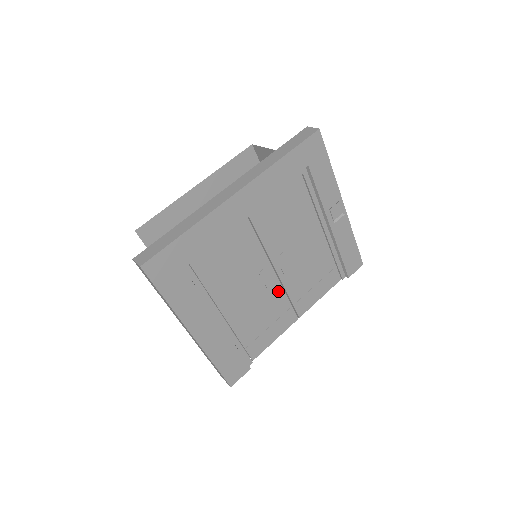
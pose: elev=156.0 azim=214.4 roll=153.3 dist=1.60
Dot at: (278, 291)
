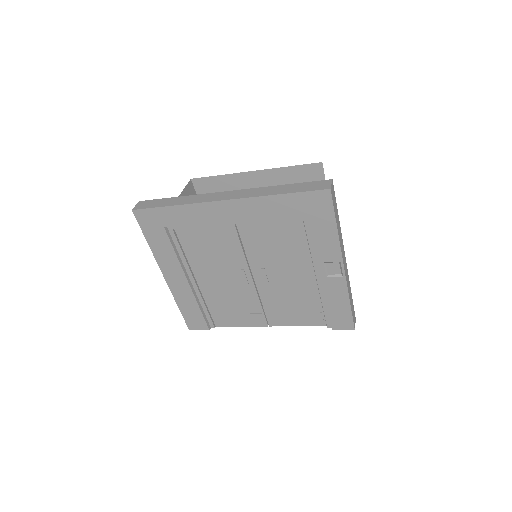
Dot at: (252, 294)
